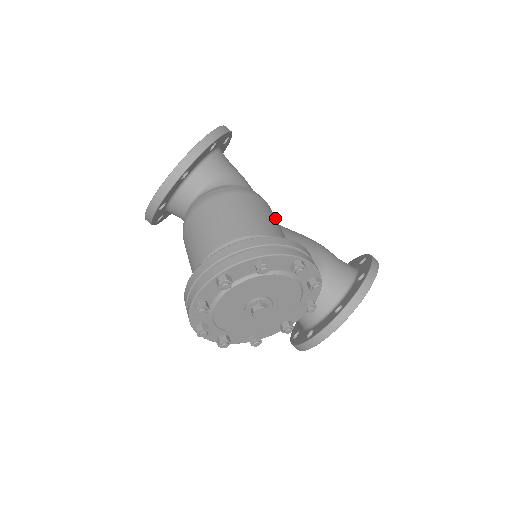
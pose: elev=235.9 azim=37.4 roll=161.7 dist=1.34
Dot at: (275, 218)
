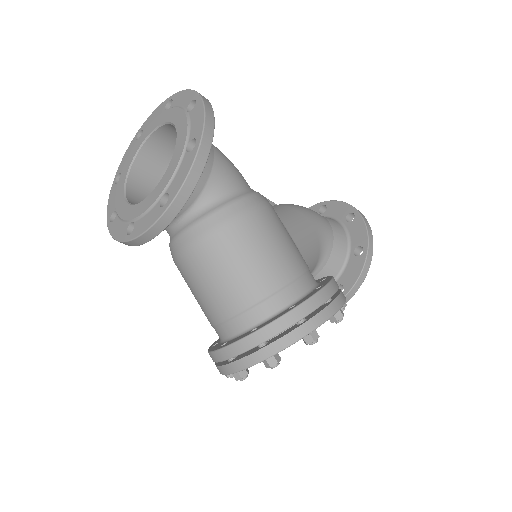
Dot at: (283, 226)
